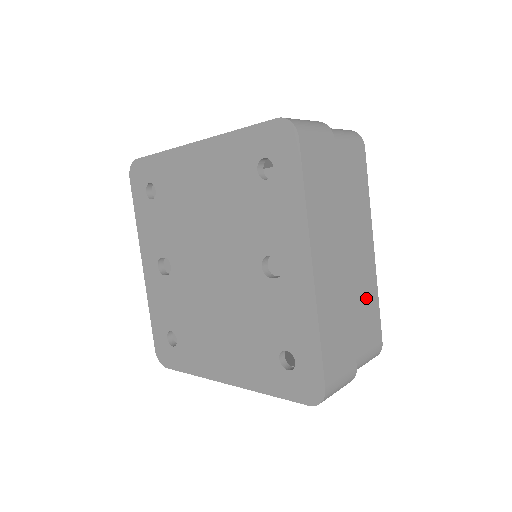
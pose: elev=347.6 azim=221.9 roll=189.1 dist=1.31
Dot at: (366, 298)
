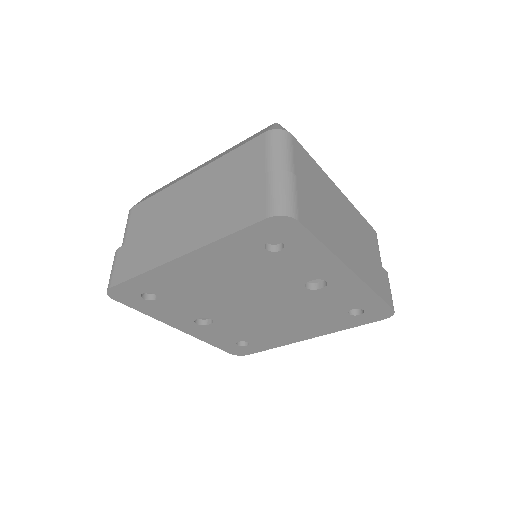
Dot at: (359, 226)
